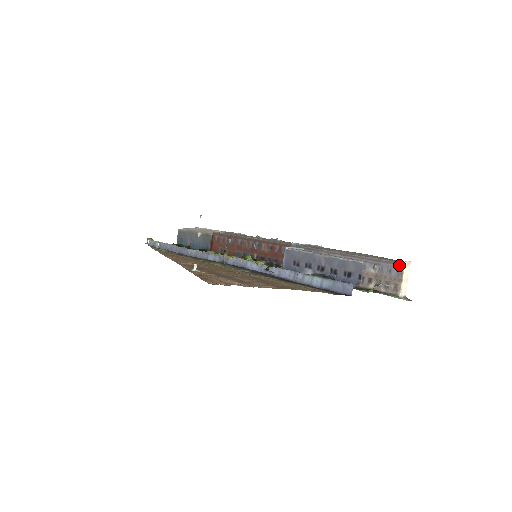
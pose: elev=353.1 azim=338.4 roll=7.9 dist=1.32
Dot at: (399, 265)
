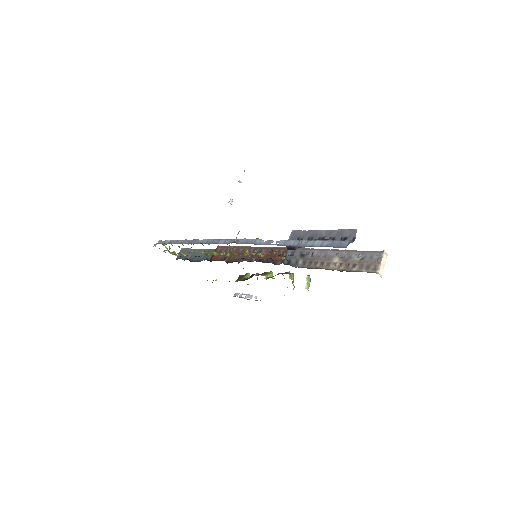
Dot at: (379, 252)
